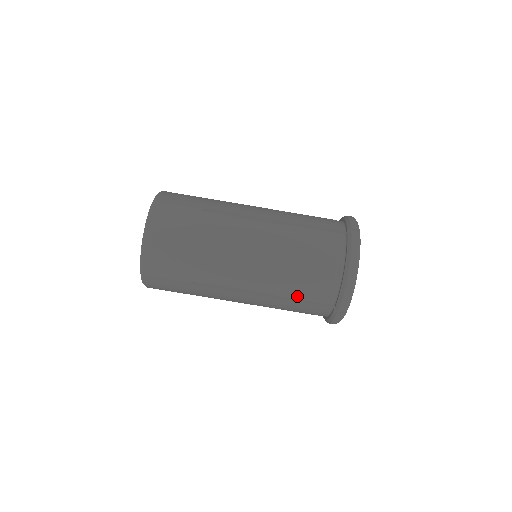
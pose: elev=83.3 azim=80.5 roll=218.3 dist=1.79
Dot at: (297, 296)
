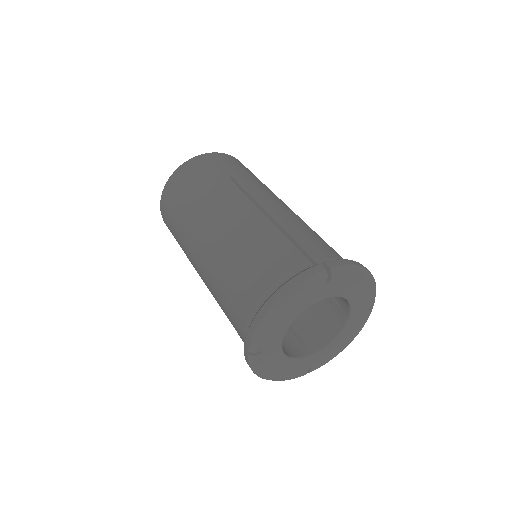
Dot at: (295, 236)
